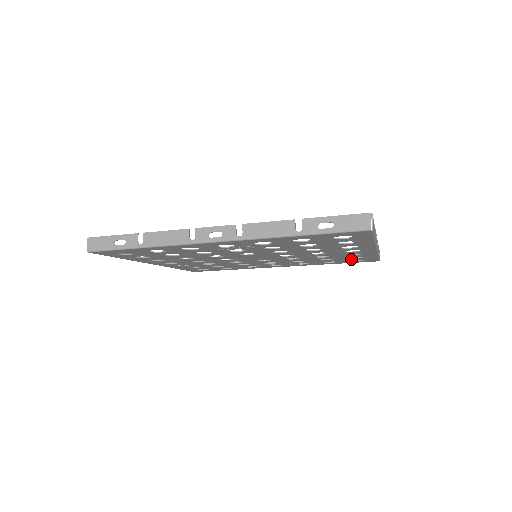
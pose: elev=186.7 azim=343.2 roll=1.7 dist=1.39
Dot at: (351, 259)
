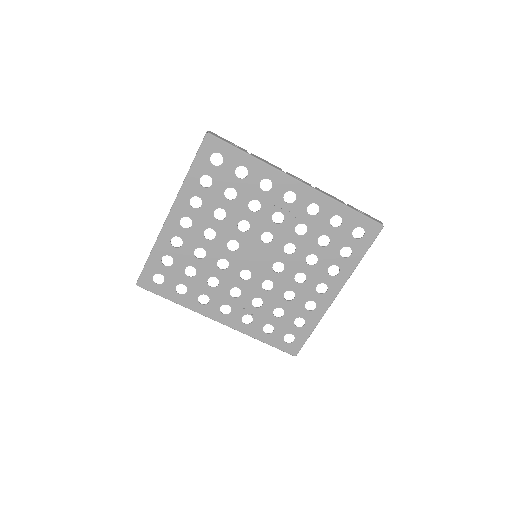
Dot at: (290, 327)
